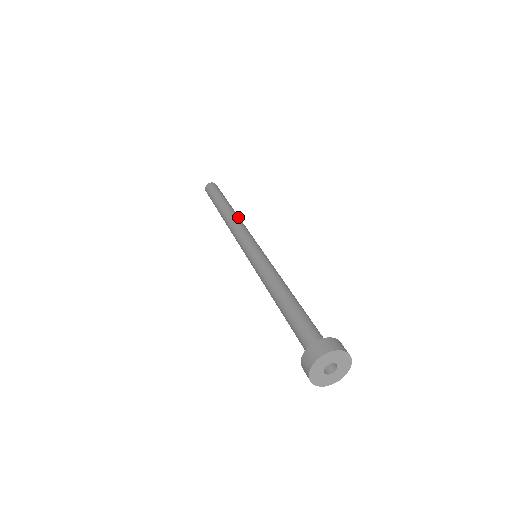
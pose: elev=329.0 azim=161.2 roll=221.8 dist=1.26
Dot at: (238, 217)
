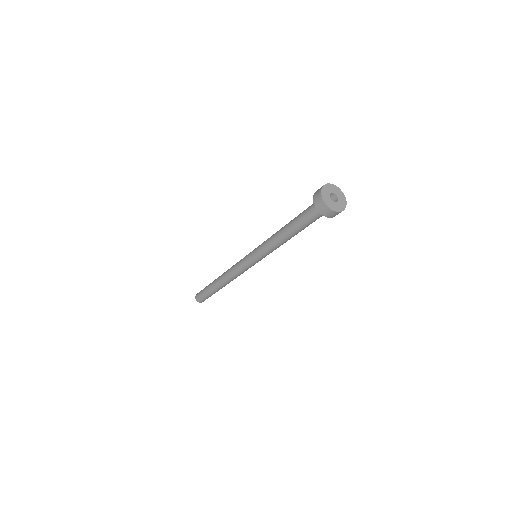
Dot at: occluded
